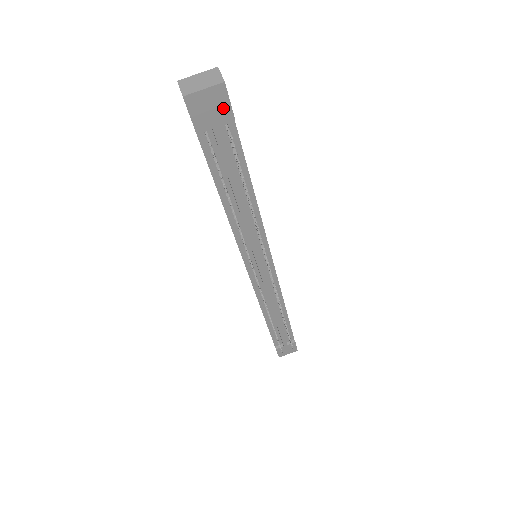
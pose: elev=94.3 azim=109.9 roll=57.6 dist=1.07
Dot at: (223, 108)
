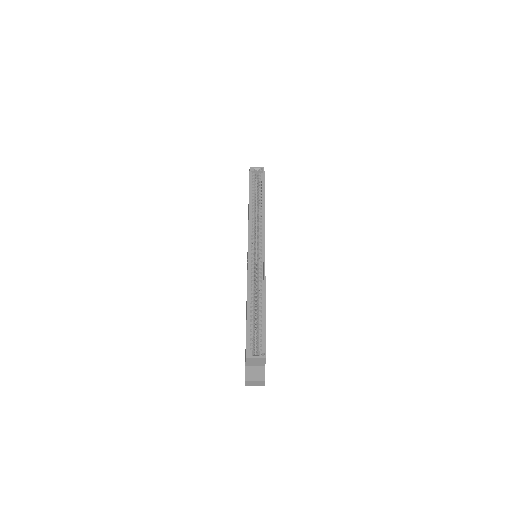
Dot at: occluded
